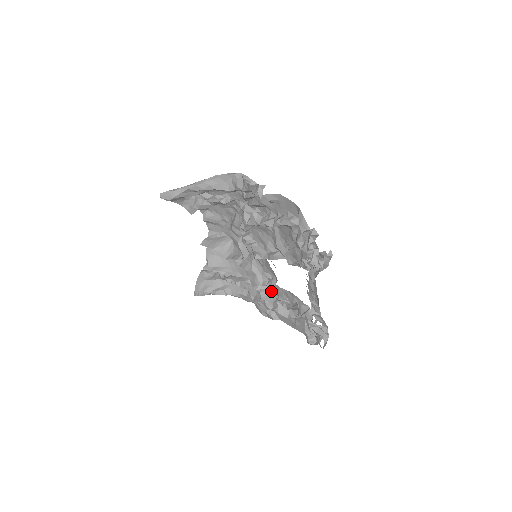
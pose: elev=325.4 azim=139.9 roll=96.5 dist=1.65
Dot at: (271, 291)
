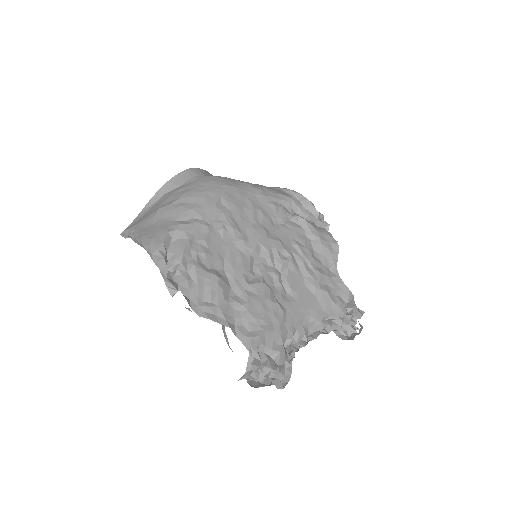
Dot at: occluded
